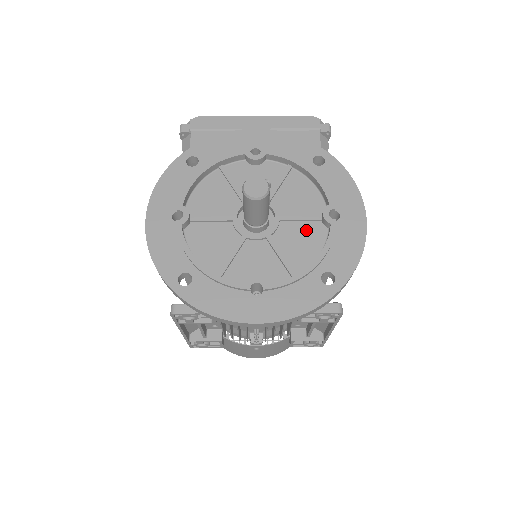
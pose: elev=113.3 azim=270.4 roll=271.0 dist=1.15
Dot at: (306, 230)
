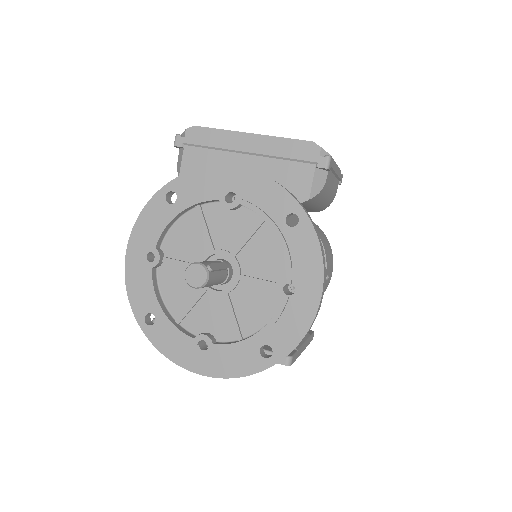
Dot at: (262, 295)
